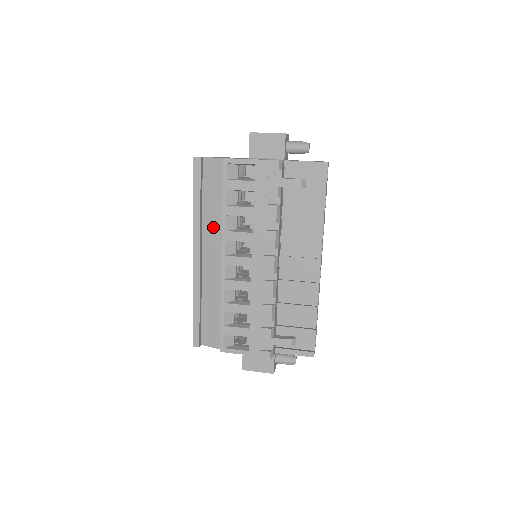
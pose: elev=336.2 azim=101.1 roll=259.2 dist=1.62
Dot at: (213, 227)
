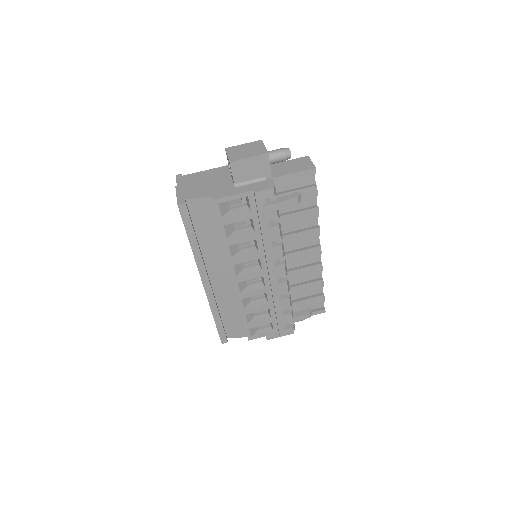
Dot at: (215, 255)
